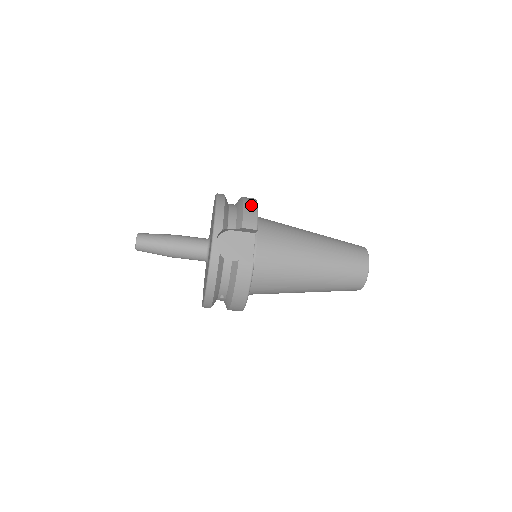
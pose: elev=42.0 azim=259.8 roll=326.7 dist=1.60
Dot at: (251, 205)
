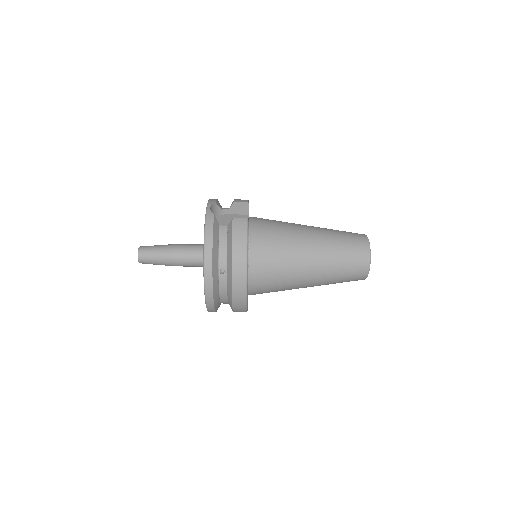
Dot at: occluded
